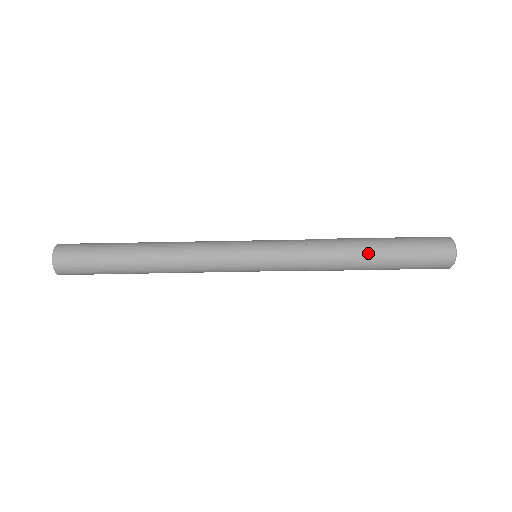
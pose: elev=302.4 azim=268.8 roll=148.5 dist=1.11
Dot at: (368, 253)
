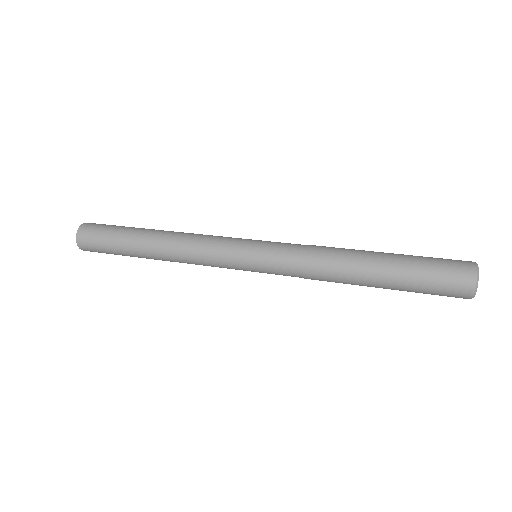
Dot at: (369, 275)
